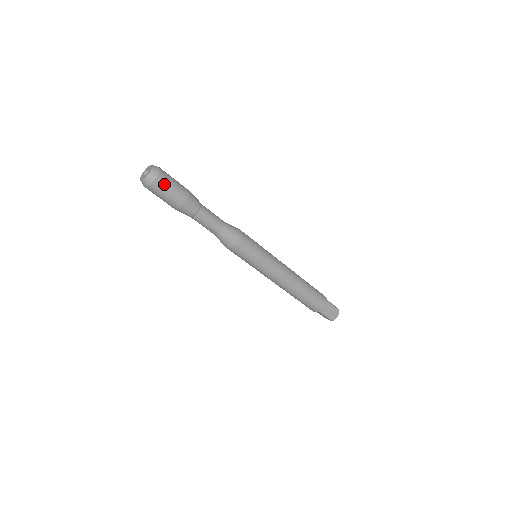
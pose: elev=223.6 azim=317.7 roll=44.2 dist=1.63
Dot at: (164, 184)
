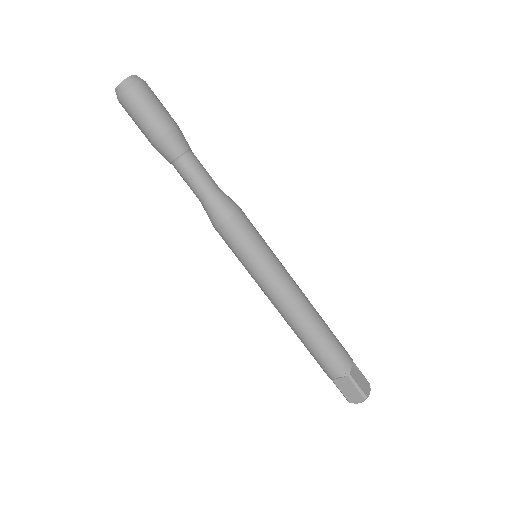
Dot at: (150, 94)
